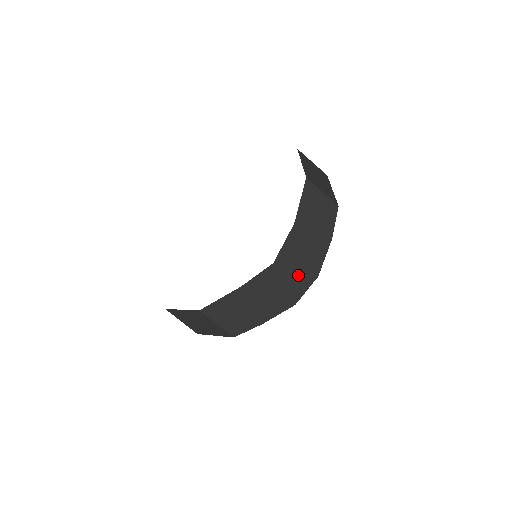
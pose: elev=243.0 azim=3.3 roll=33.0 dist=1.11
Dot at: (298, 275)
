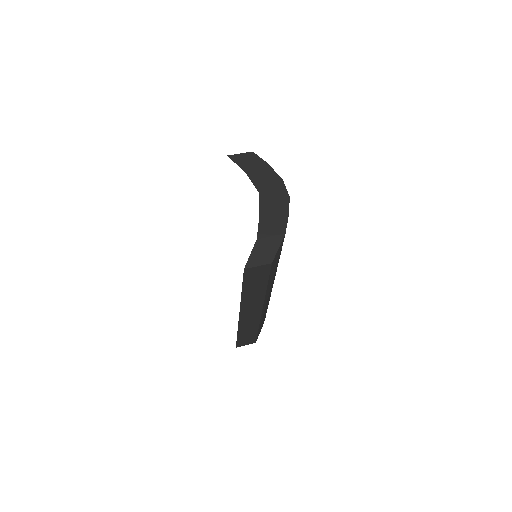
Dot at: (274, 187)
